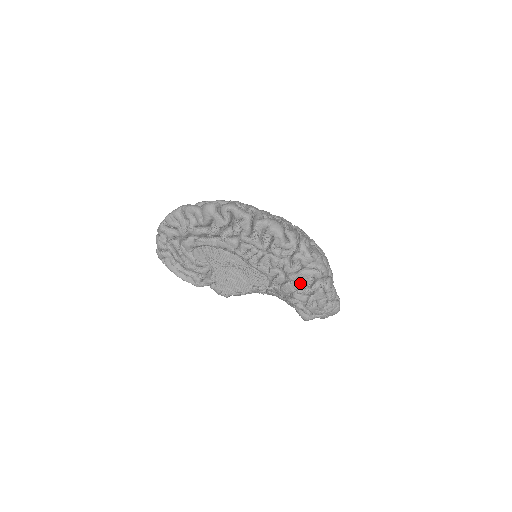
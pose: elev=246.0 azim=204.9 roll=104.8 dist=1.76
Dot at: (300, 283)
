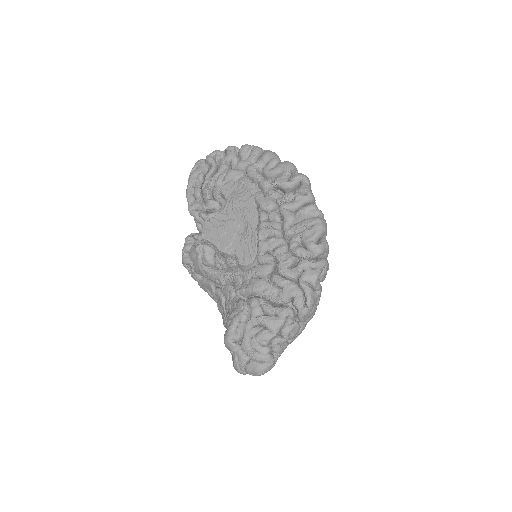
Dot at: (276, 291)
